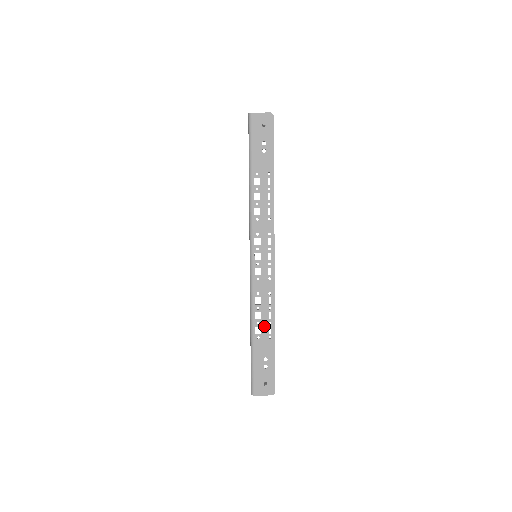
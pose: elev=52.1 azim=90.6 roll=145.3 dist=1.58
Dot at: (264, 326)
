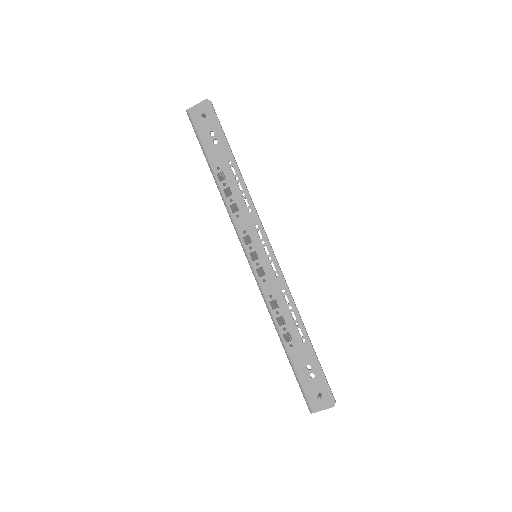
Dot at: (292, 330)
